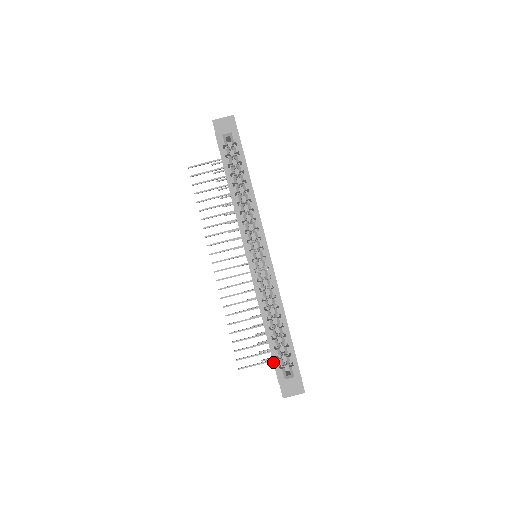
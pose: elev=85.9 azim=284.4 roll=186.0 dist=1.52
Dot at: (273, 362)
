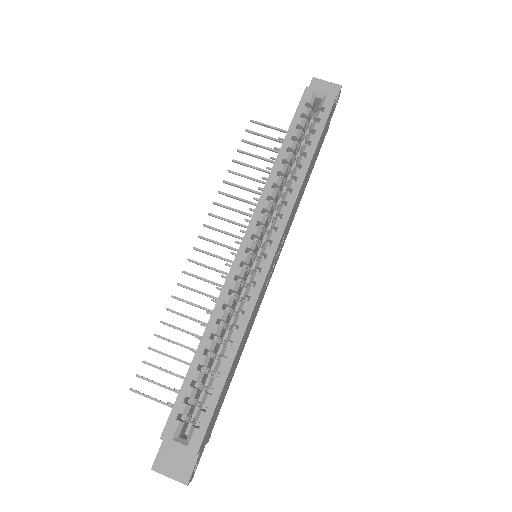
Dot at: (175, 402)
